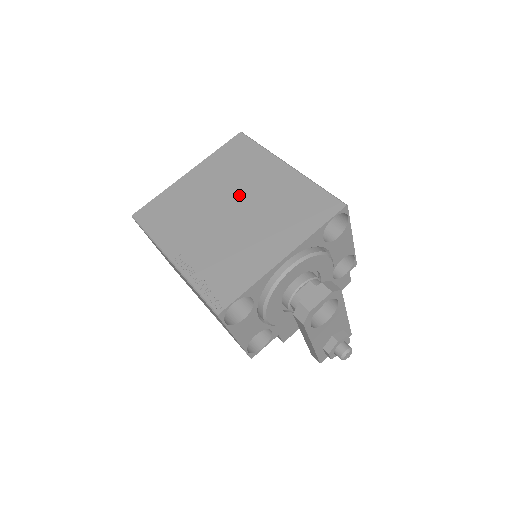
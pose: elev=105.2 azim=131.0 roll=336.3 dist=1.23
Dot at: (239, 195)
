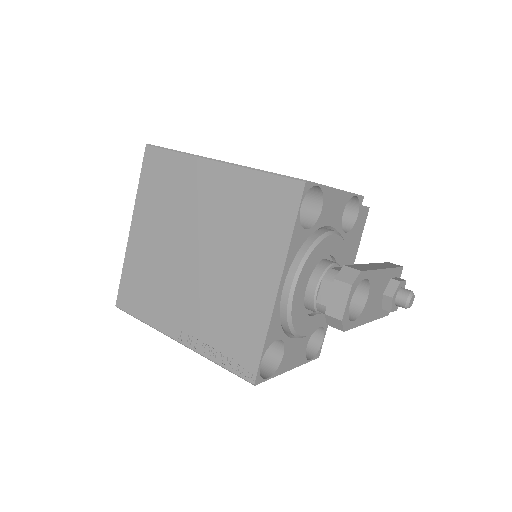
Dot at: (191, 230)
